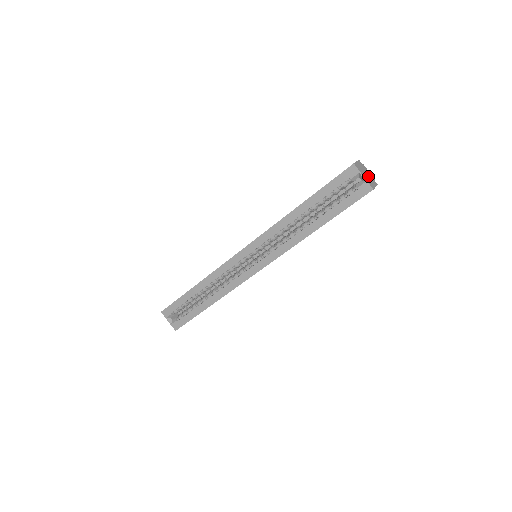
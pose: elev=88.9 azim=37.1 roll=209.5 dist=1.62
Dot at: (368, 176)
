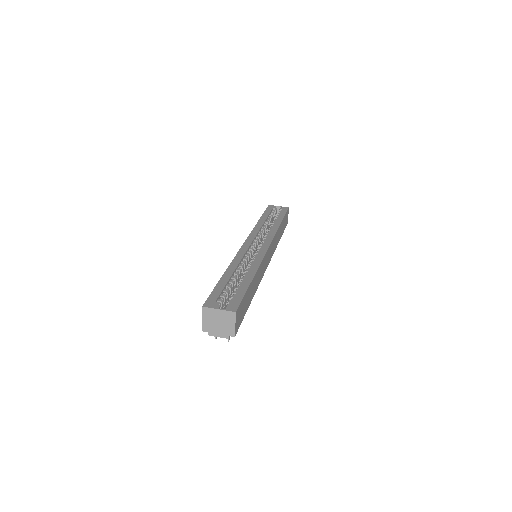
Dot at: occluded
